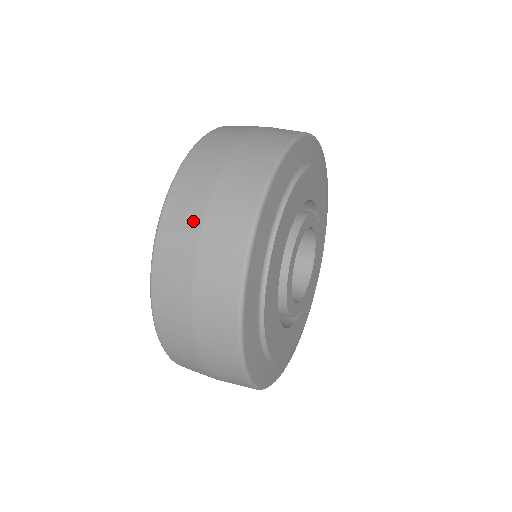
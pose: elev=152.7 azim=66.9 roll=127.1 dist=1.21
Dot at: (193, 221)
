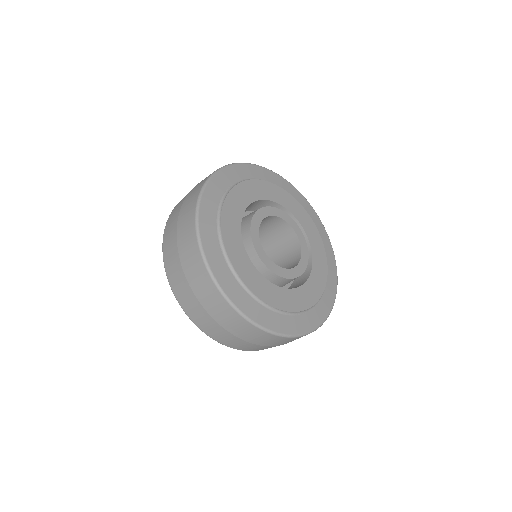
Dot at: occluded
